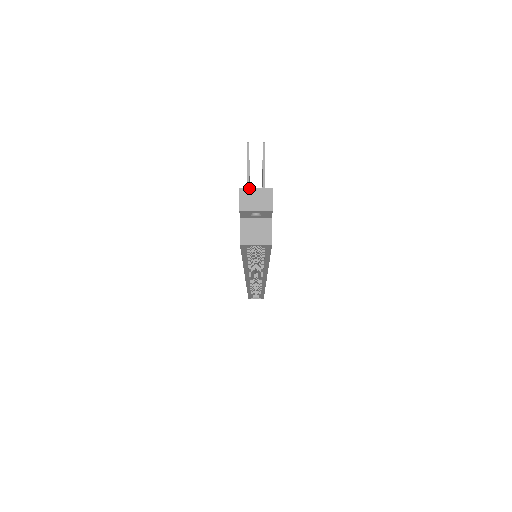
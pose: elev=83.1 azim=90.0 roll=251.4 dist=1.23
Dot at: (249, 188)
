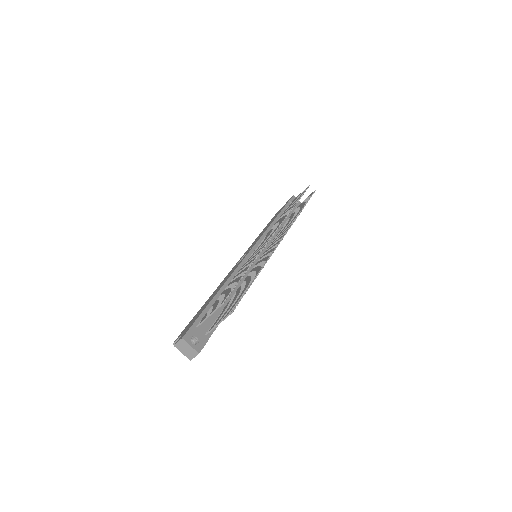
Dot at: (187, 343)
